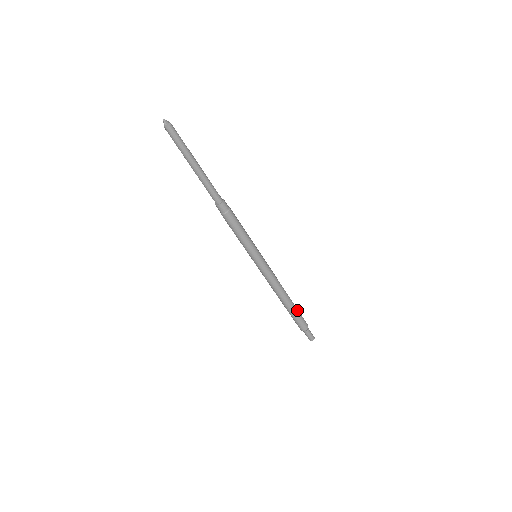
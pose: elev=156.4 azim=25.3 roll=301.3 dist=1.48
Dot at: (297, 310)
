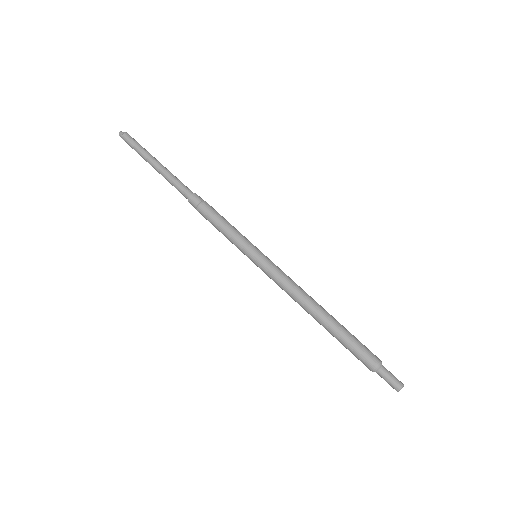
Dot at: (346, 334)
